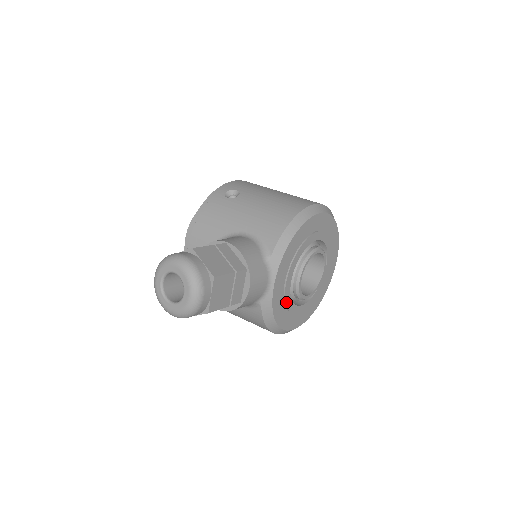
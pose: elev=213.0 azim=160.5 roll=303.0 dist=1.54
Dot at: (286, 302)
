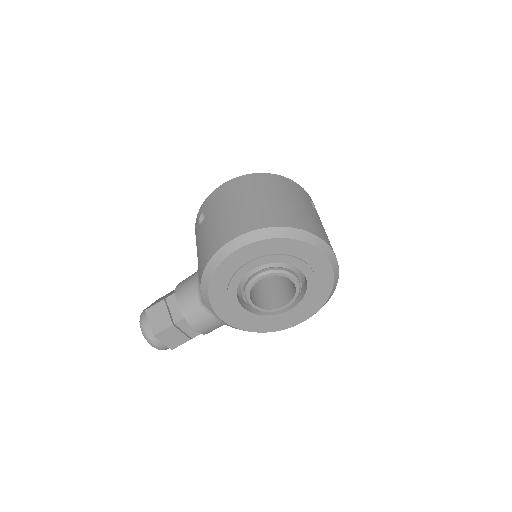
Dot at: (255, 319)
